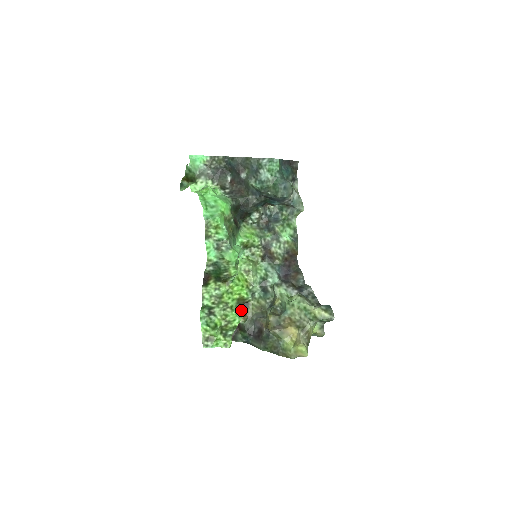
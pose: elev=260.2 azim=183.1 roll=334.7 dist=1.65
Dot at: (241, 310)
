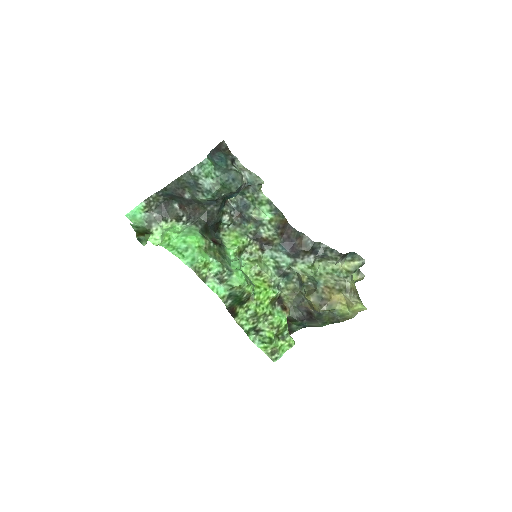
Dot at: (279, 307)
